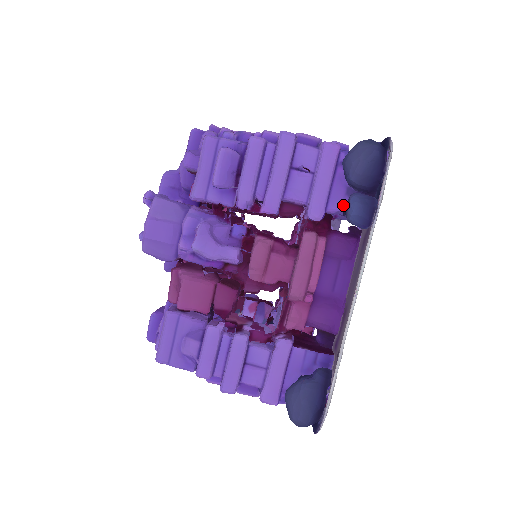
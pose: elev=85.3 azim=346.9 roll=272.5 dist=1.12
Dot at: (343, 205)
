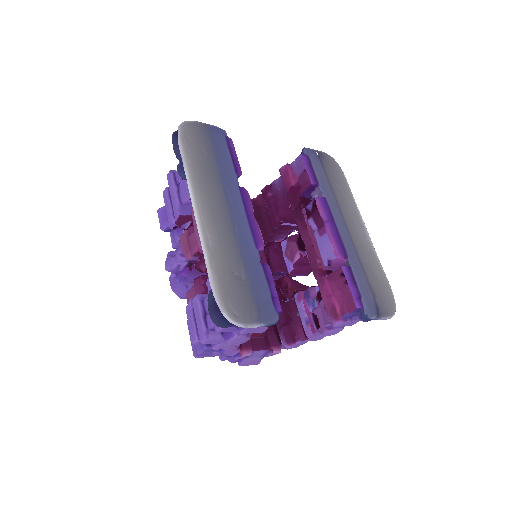
Dot at: occluded
